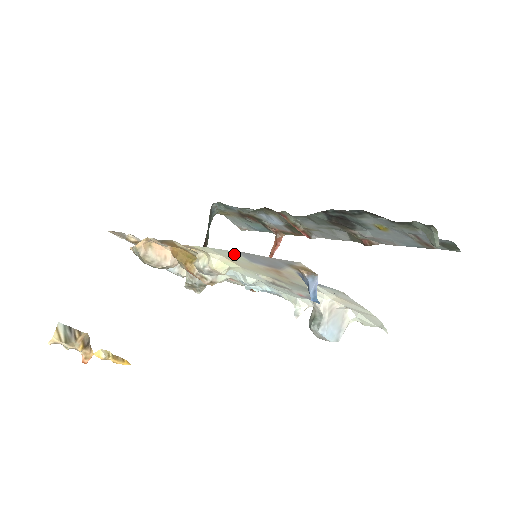
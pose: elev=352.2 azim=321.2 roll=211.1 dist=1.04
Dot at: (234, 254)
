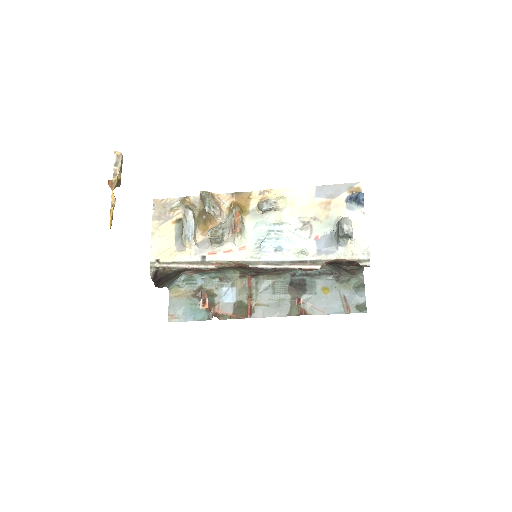
Dot at: (309, 190)
